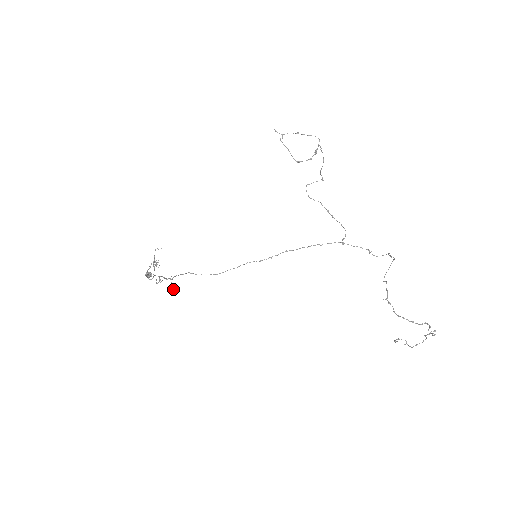
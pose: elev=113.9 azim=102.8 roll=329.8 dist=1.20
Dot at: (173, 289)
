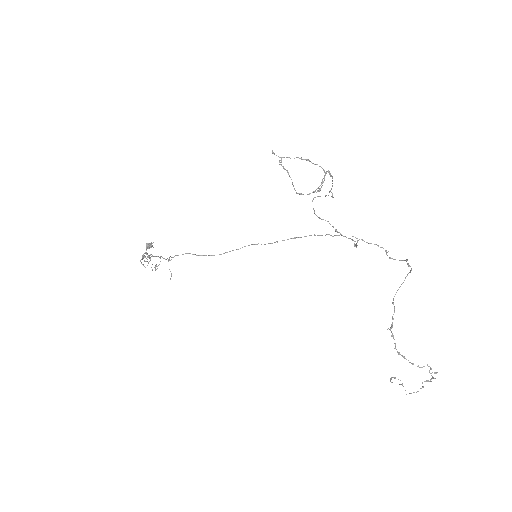
Dot at: occluded
